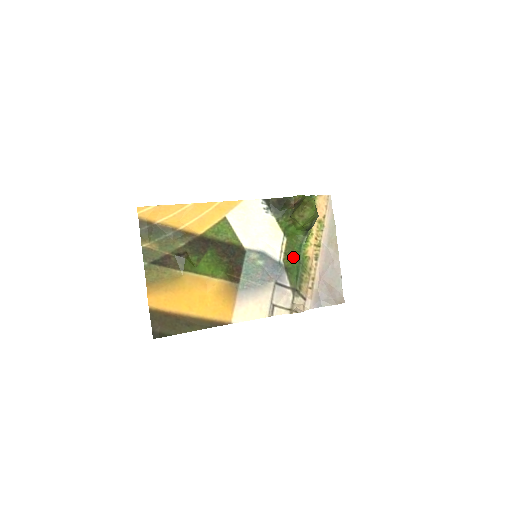
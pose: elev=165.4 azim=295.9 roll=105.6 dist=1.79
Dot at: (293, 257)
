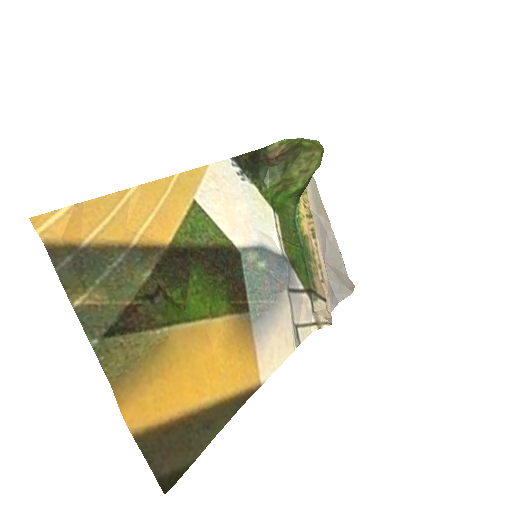
Dot at: (292, 242)
